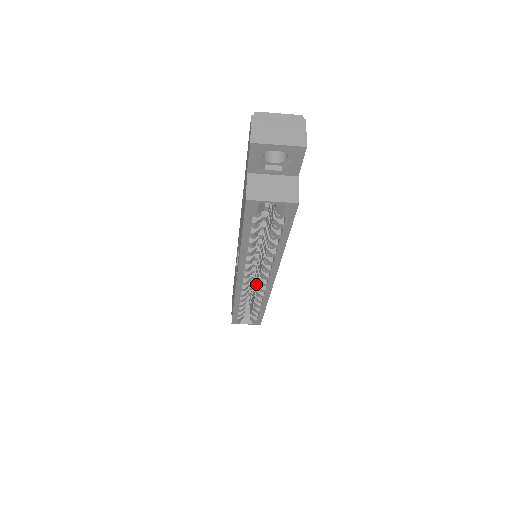
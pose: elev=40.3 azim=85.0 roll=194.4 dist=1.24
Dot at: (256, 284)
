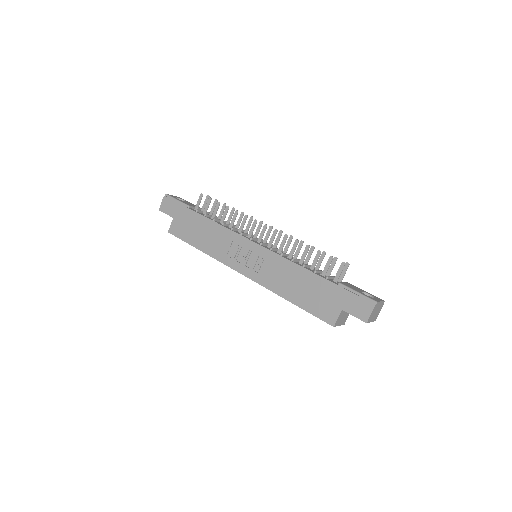
Dot at: occluded
